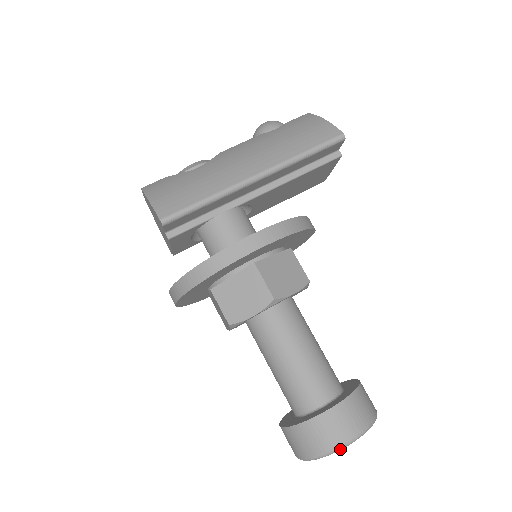
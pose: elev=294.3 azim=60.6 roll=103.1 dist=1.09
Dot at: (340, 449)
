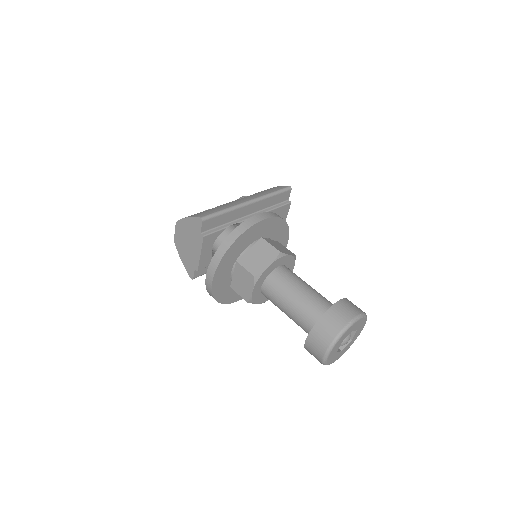
Dot at: (352, 323)
